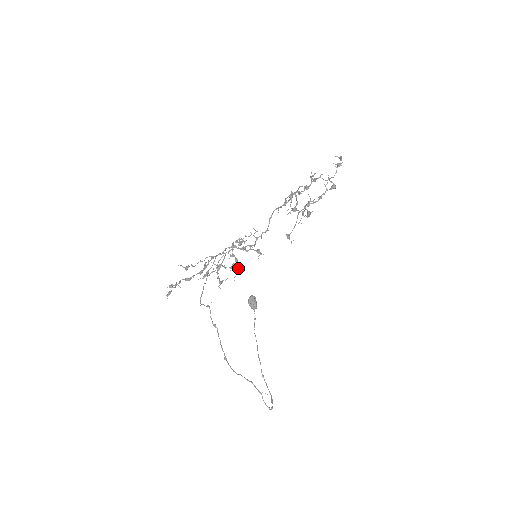
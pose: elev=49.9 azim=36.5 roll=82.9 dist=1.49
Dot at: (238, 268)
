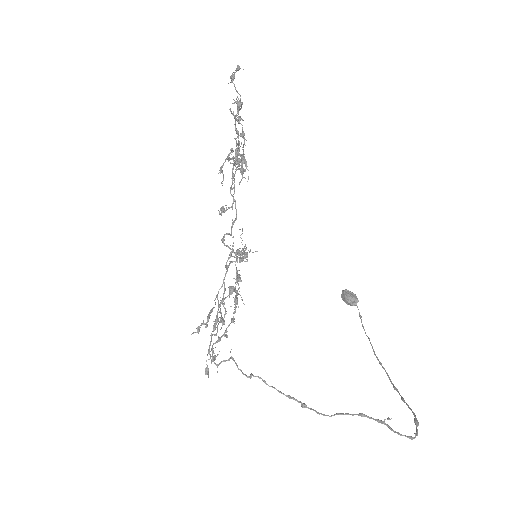
Dot at: (234, 289)
